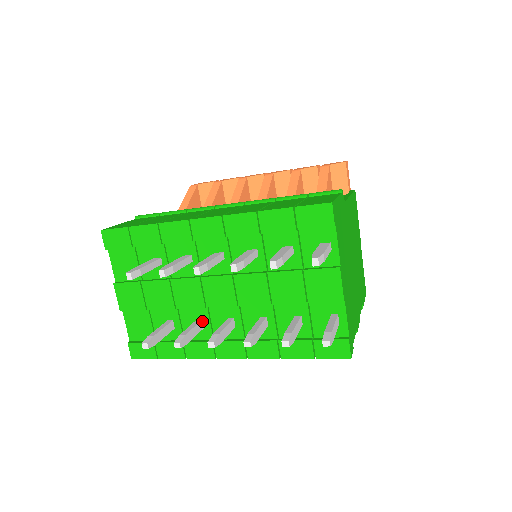
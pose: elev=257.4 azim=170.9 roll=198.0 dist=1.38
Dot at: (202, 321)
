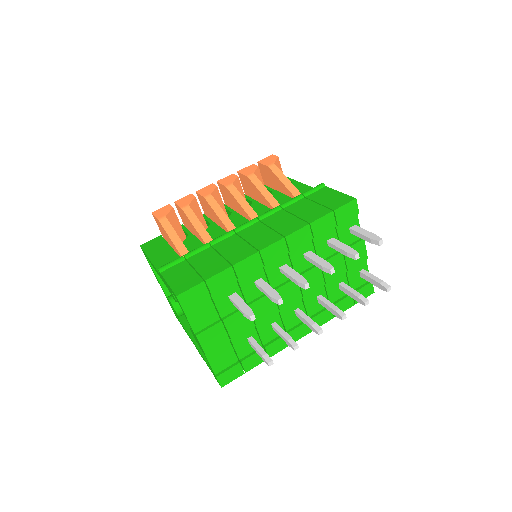
Dot at: (276, 323)
